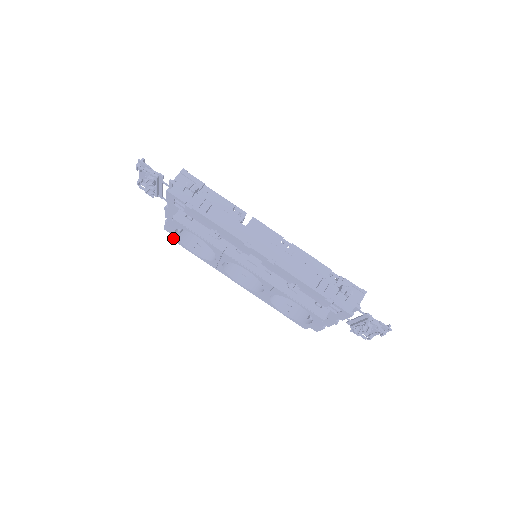
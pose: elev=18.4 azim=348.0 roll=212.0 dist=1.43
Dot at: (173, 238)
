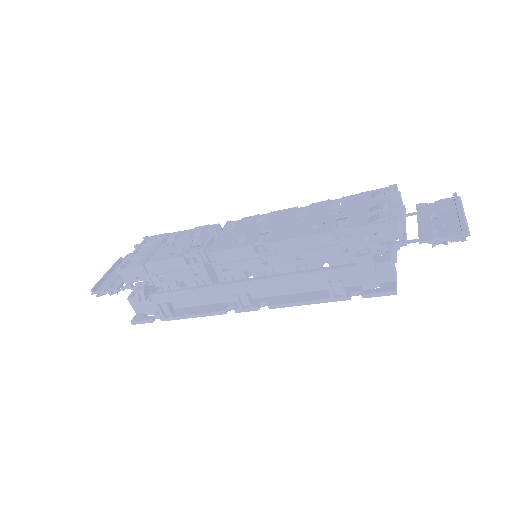
Dot at: occluded
